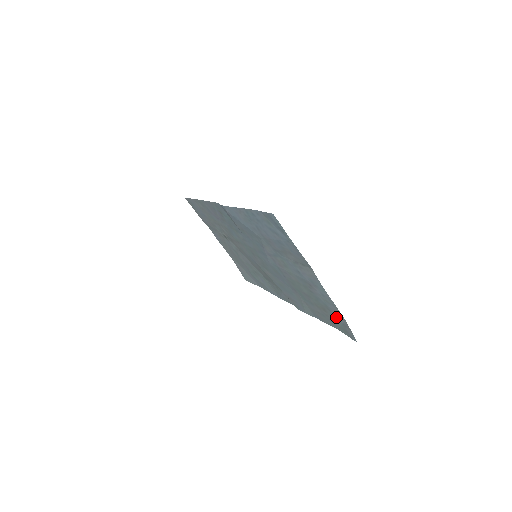
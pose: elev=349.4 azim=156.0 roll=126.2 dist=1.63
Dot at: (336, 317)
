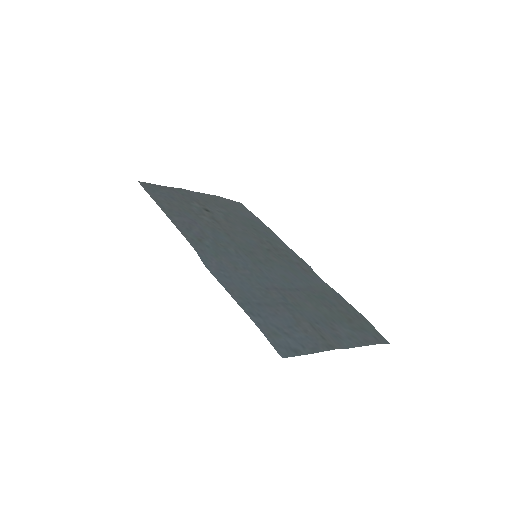
Dot at: (365, 332)
